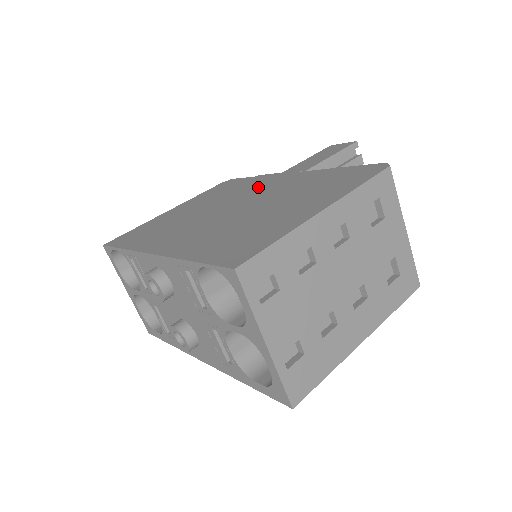
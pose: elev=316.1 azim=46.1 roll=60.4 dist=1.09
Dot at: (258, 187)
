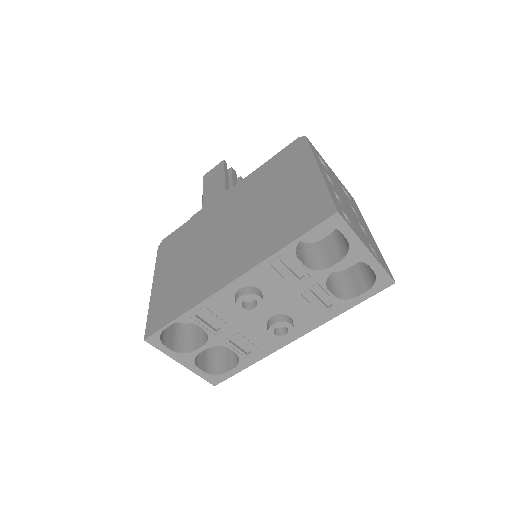
Dot at: (216, 215)
